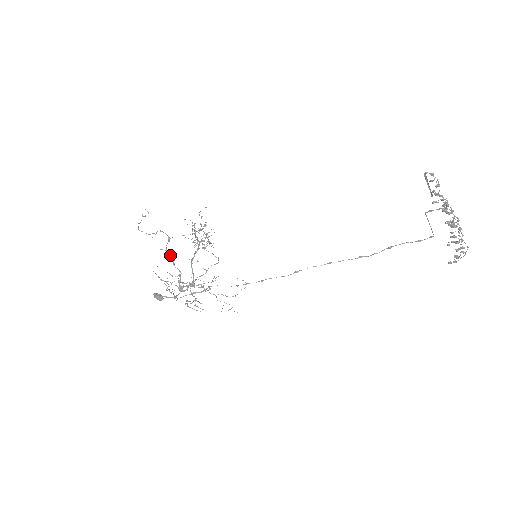
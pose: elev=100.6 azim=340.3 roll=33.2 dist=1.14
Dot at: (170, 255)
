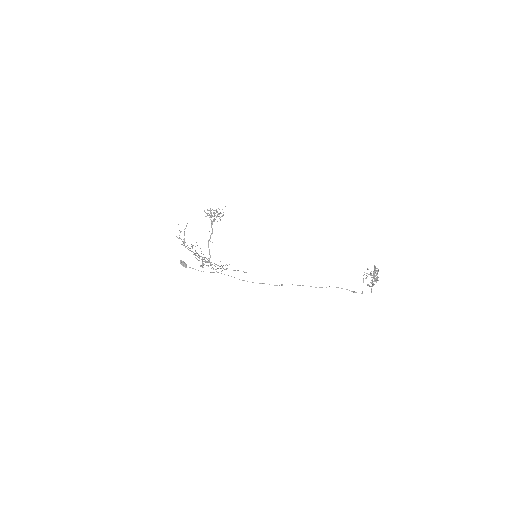
Dot at: occluded
